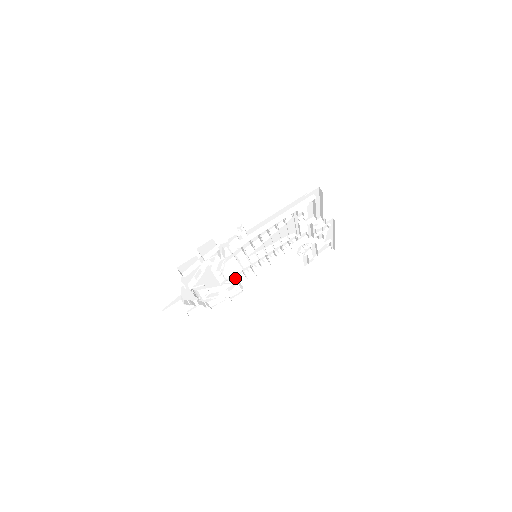
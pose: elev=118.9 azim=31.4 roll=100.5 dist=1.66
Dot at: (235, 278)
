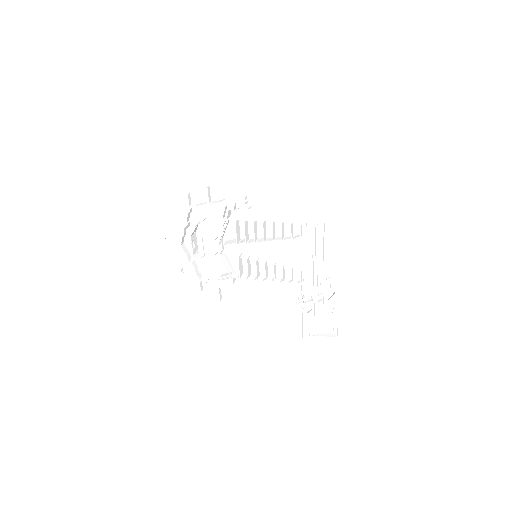
Dot at: (233, 270)
